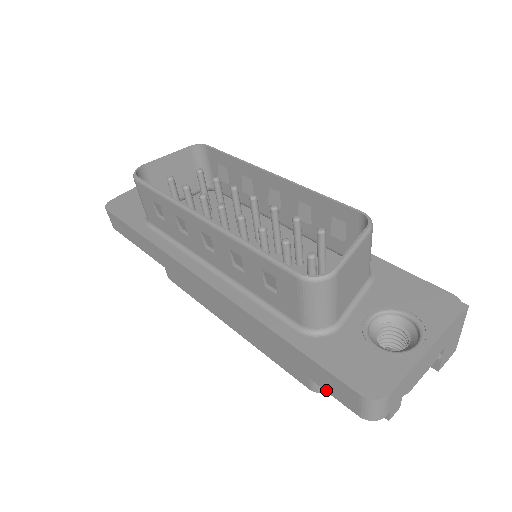
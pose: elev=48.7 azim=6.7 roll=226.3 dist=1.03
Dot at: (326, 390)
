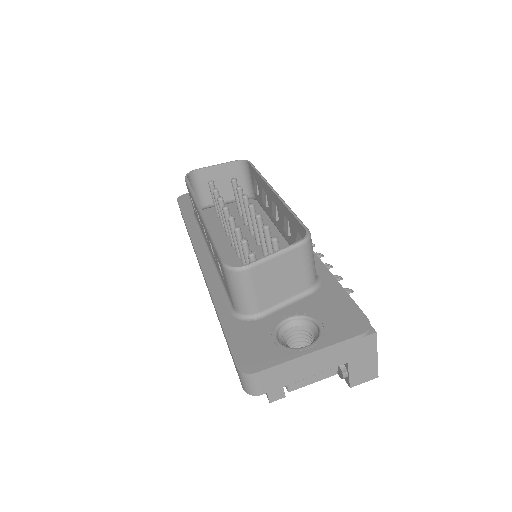
Dot at: occluded
